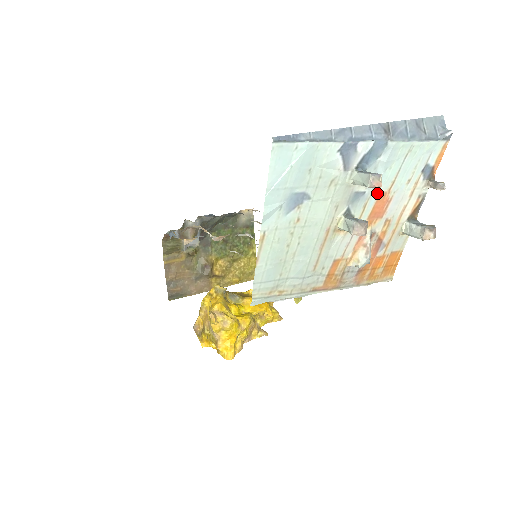
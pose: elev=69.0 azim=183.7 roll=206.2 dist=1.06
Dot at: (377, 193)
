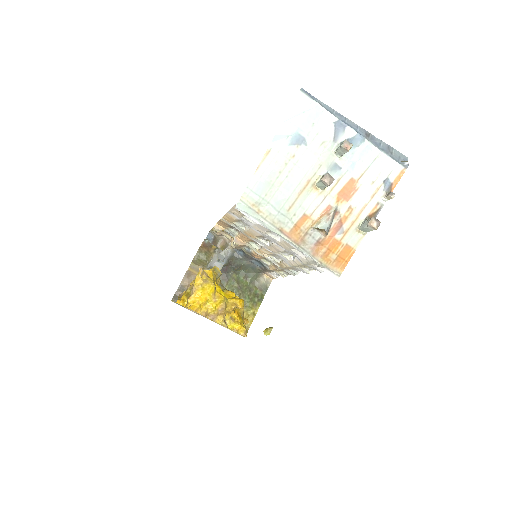
Dot at: (349, 176)
